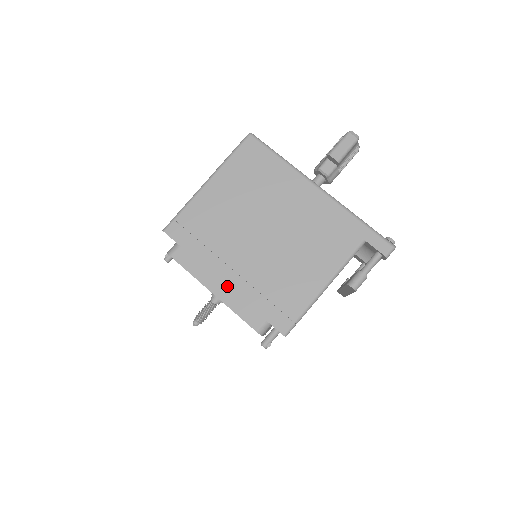
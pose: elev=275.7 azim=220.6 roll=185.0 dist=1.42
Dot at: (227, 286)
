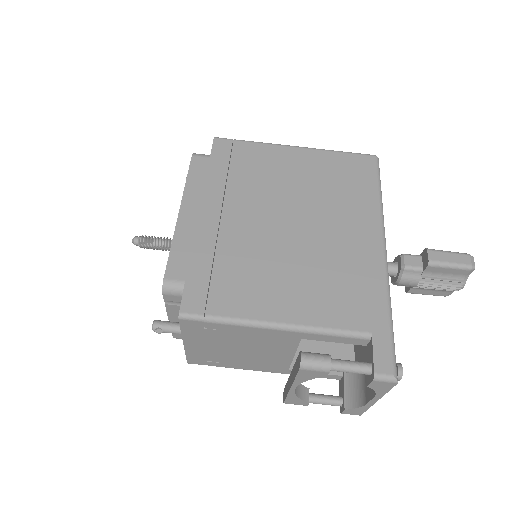
Dot at: (198, 221)
